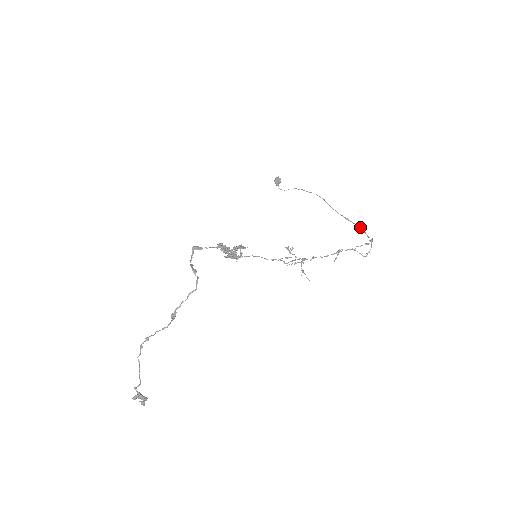
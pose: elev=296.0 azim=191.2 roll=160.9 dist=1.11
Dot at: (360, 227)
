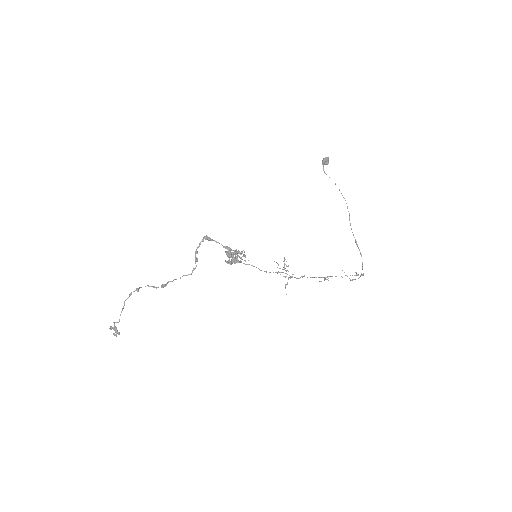
Dot at: occluded
